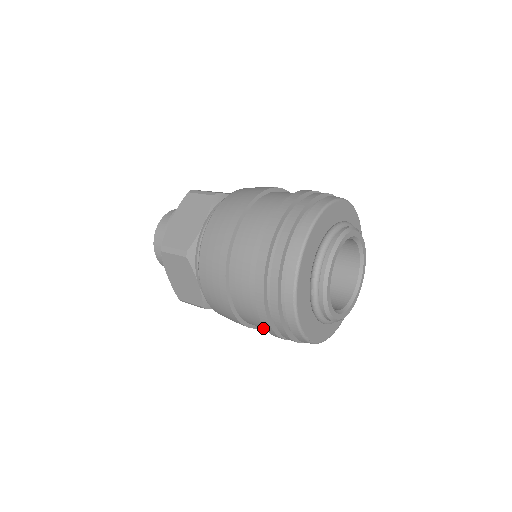
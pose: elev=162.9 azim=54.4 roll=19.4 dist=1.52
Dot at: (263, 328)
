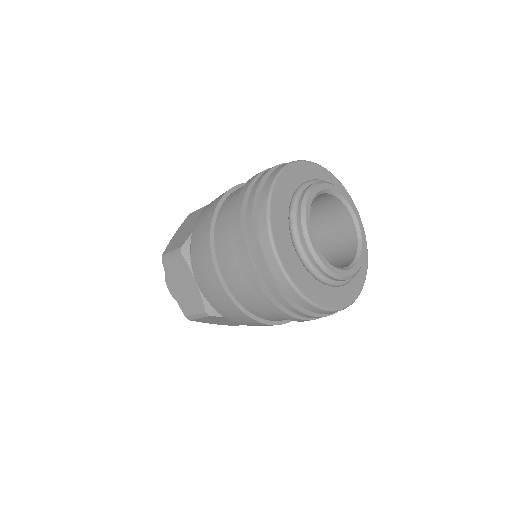
Dot at: (262, 311)
